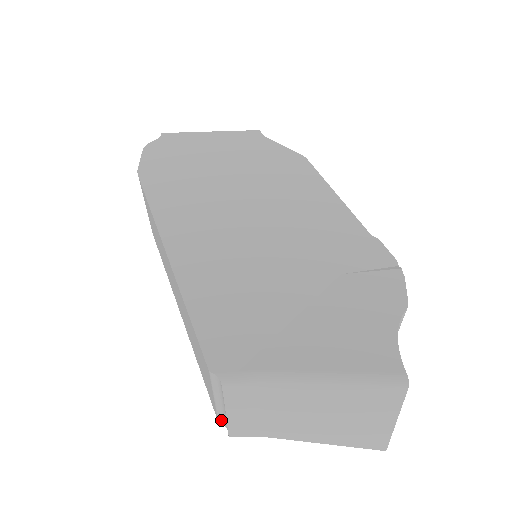
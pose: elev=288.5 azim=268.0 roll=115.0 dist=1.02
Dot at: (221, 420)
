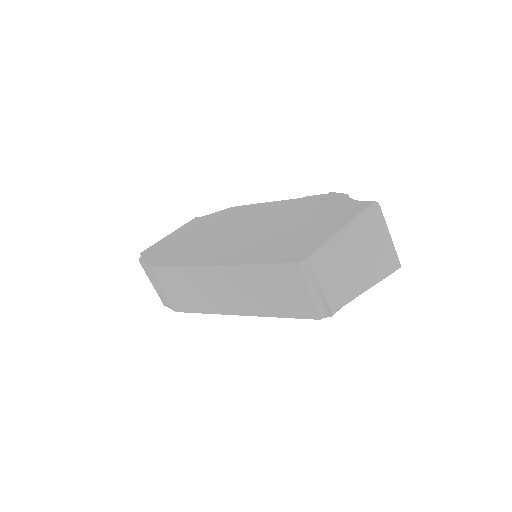
Dot at: (320, 313)
